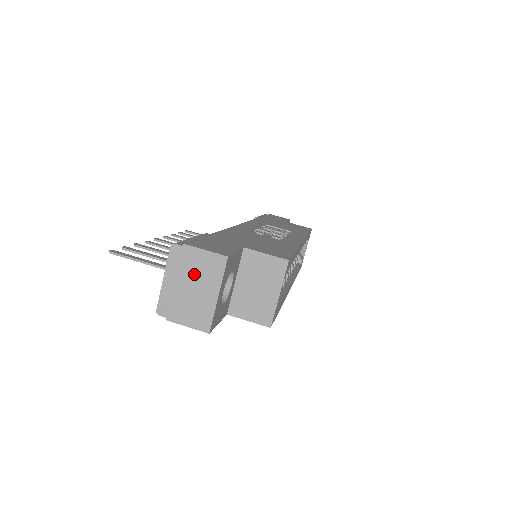
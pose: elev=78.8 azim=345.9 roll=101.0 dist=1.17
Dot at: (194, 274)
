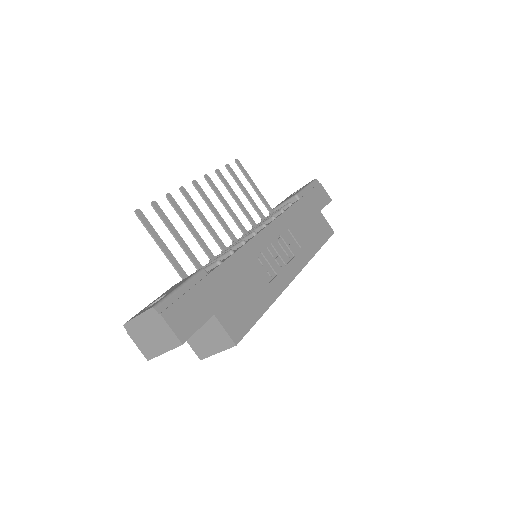
Dot at: (157, 332)
